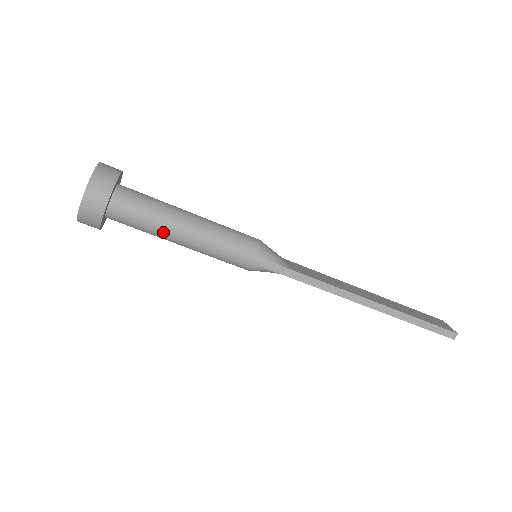
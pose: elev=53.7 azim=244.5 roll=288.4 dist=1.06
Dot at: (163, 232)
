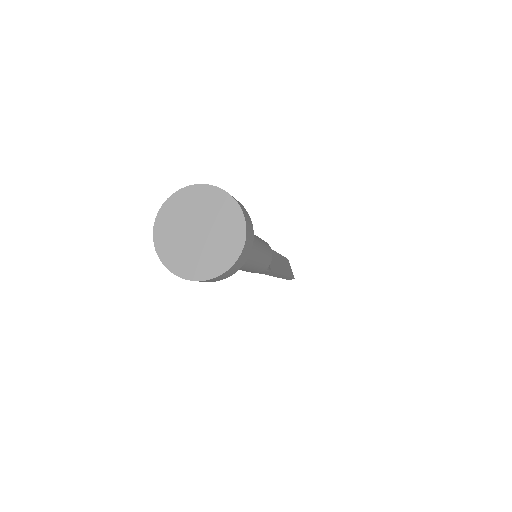
Dot at: occluded
